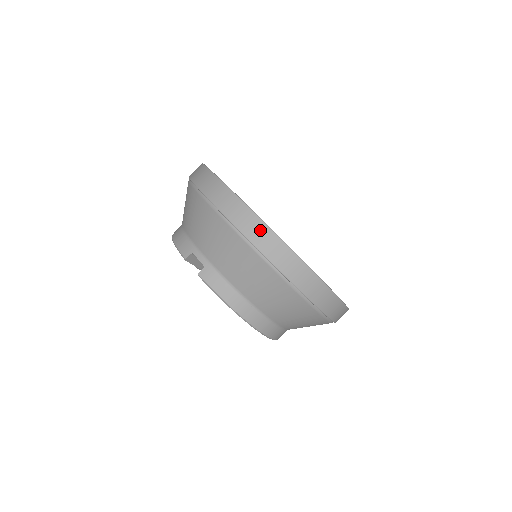
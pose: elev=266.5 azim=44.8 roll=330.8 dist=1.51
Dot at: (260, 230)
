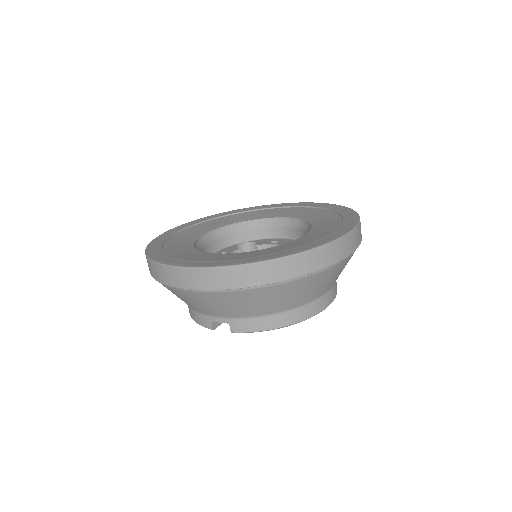
Dot at: (228, 275)
